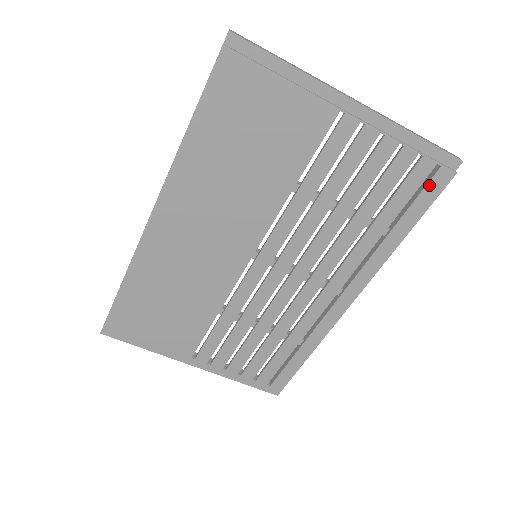
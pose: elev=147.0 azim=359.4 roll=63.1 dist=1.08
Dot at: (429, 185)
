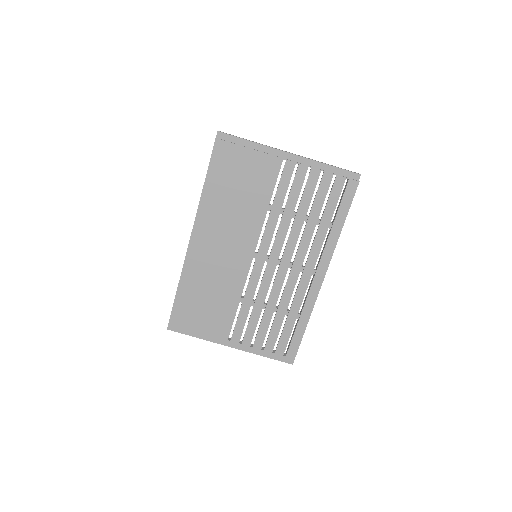
Dot at: (346, 192)
